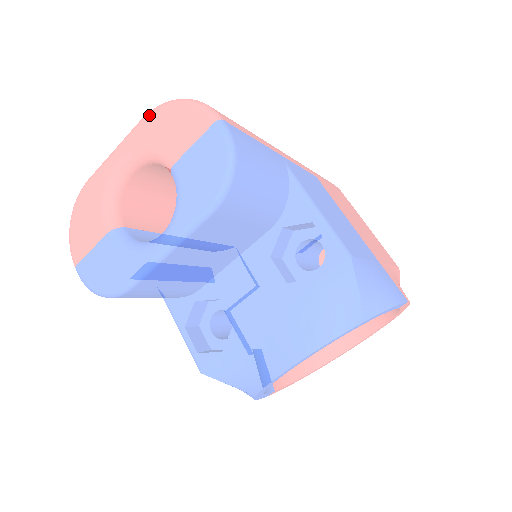
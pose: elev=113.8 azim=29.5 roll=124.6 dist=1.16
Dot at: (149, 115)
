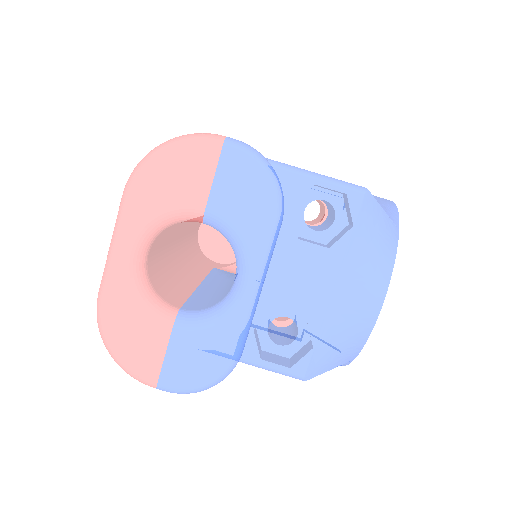
Dot at: (133, 183)
